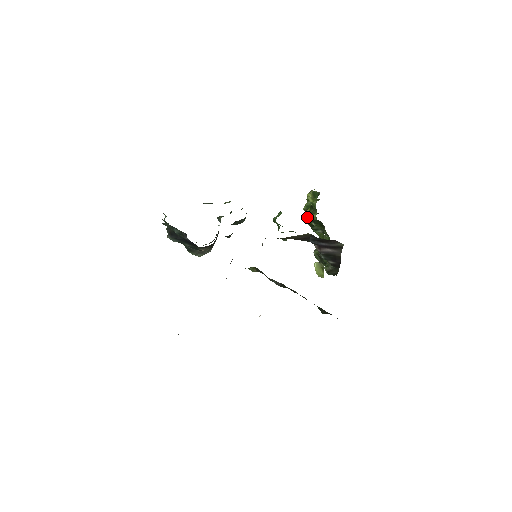
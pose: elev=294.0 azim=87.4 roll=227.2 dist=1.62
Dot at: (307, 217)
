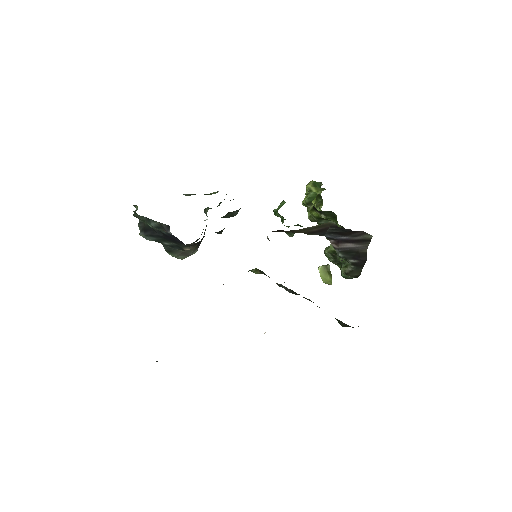
Dot at: (314, 208)
